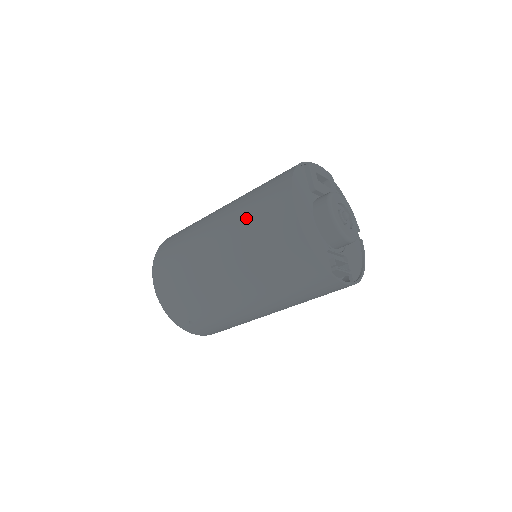
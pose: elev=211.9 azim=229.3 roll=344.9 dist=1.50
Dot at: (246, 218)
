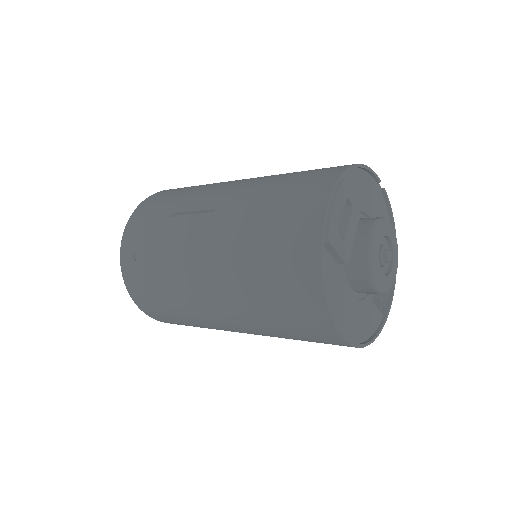
Dot at: (269, 325)
